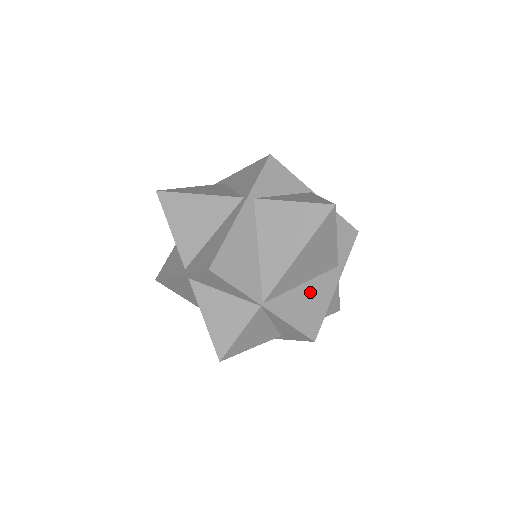
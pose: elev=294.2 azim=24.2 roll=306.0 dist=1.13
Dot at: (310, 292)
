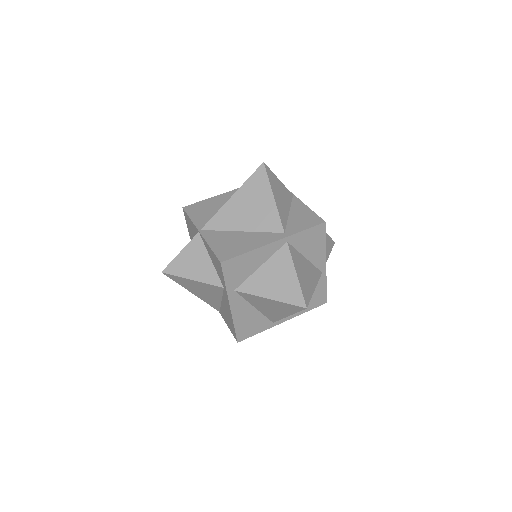
Dot at: (244, 237)
